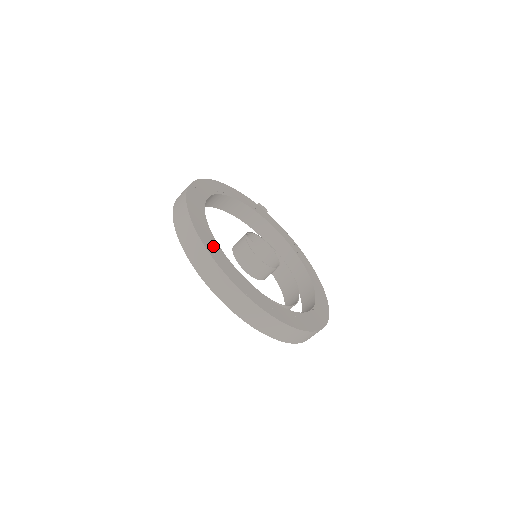
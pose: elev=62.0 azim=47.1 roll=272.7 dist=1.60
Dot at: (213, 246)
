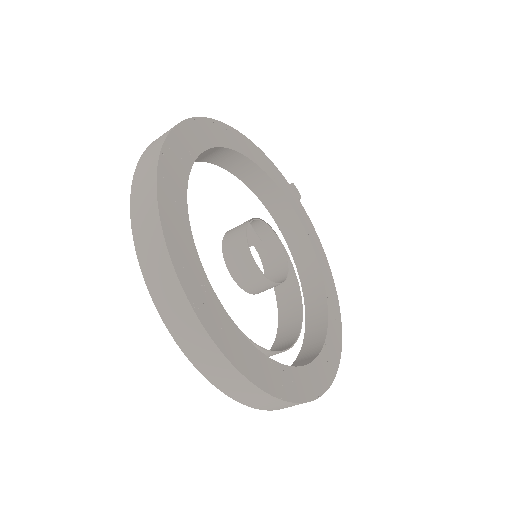
Dot at: (177, 221)
